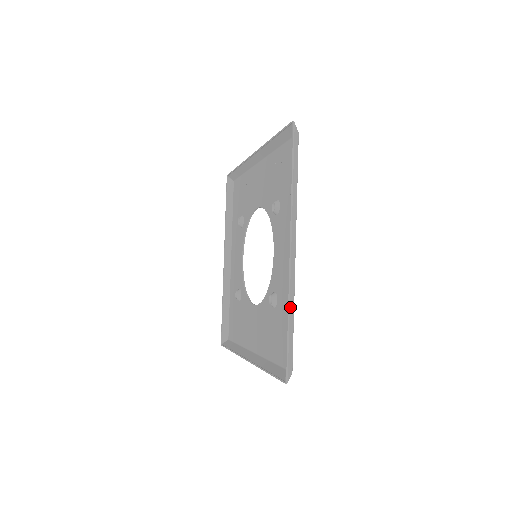
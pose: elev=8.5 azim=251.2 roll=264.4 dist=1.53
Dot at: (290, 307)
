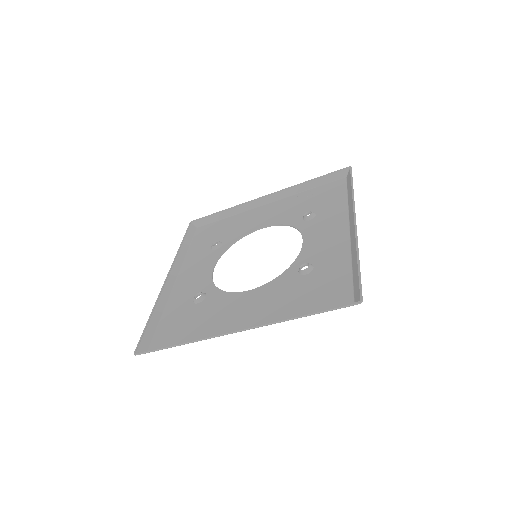
Dot at: (358, 253)
